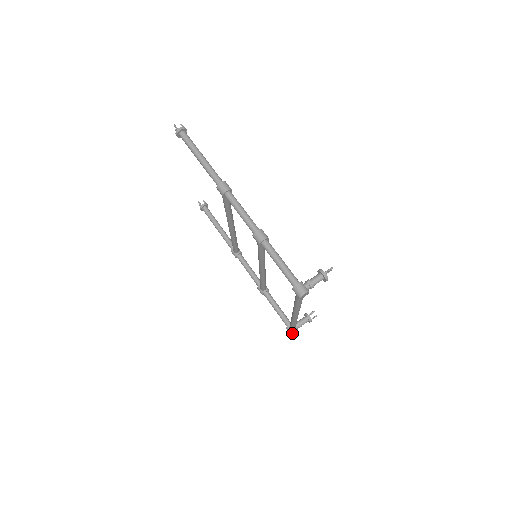
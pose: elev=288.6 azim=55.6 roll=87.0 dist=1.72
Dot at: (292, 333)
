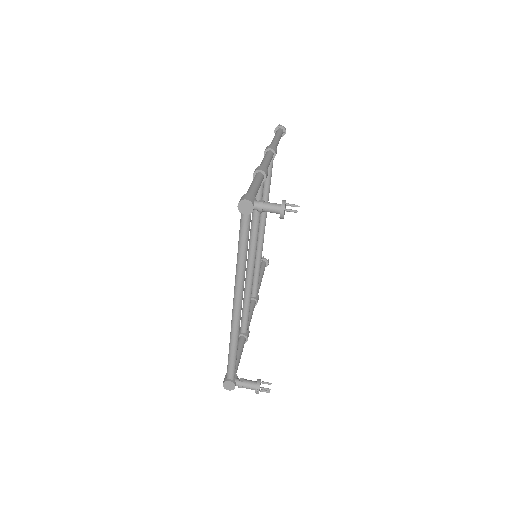
Dot at: (225, 380)
